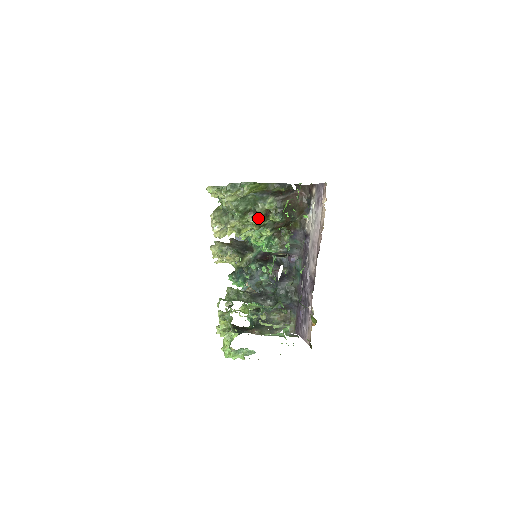
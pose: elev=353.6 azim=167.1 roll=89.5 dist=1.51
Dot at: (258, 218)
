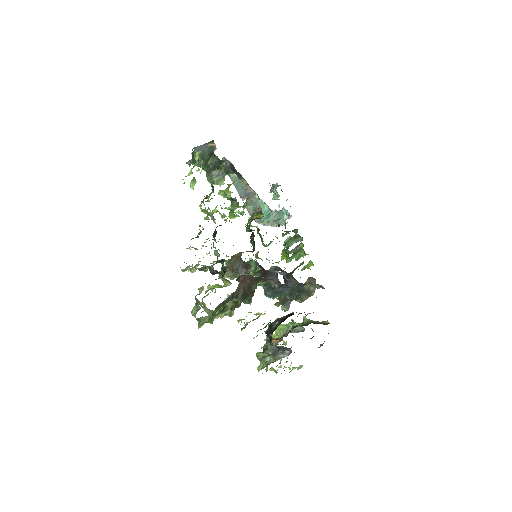
Dot at: (233, 309)
